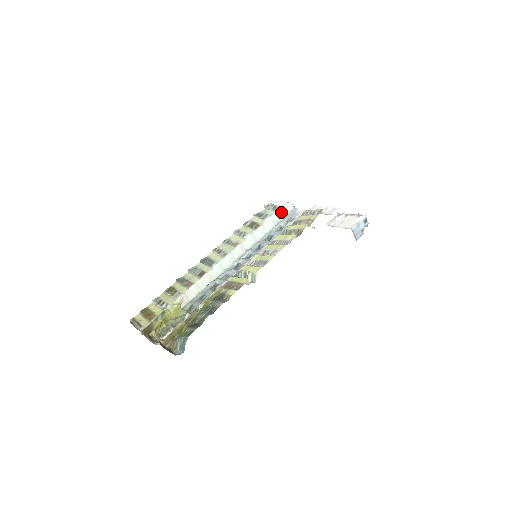
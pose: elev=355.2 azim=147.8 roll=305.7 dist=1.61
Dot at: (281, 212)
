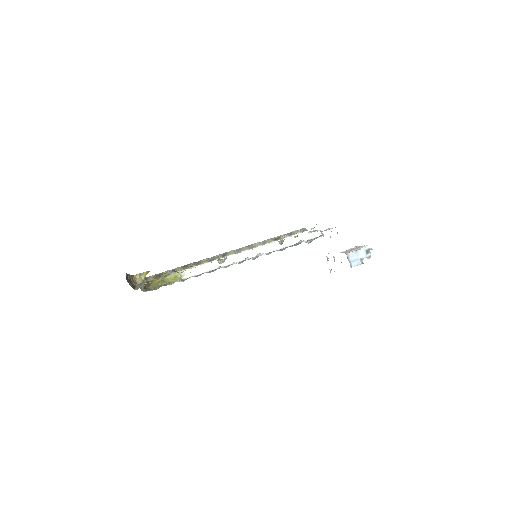
Dot at: (306, 234)
